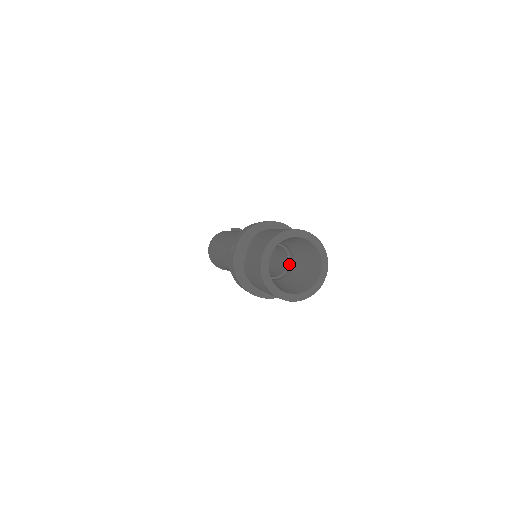
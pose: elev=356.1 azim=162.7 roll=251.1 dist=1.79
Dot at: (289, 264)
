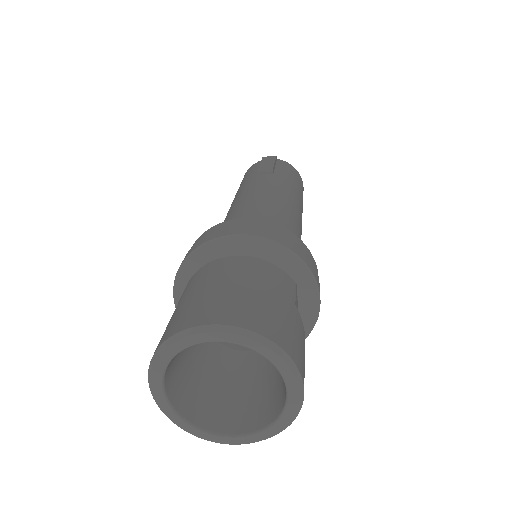
Dot at: occluded
